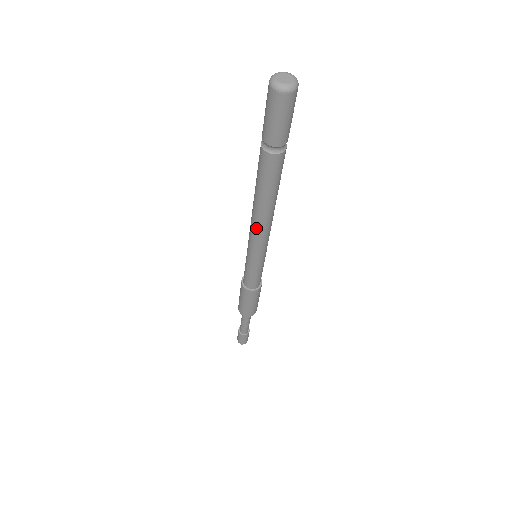
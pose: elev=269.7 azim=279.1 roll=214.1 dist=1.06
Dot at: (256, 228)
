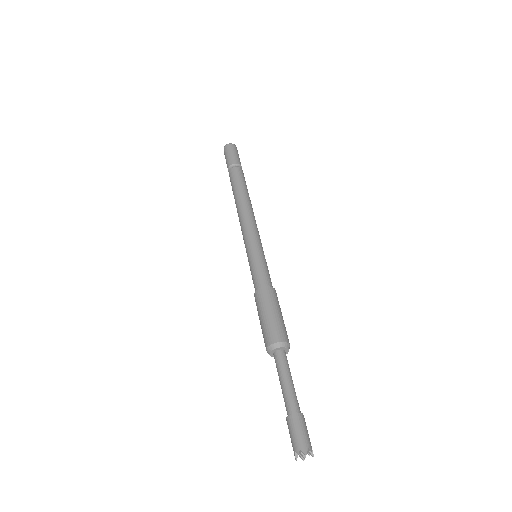
Dot at: (244, 215)
